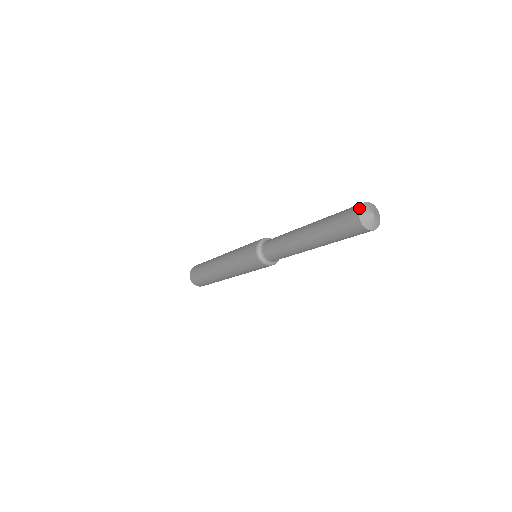
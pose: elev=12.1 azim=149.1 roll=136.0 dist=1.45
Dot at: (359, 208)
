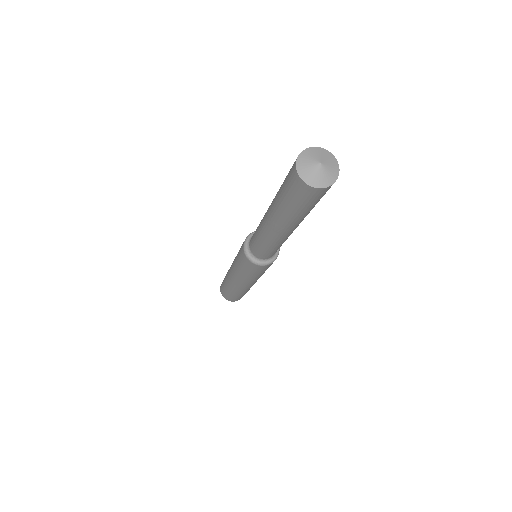
Dot at: (295, 167)
